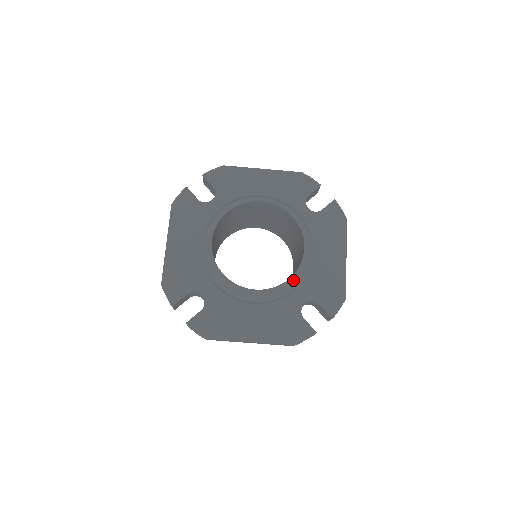
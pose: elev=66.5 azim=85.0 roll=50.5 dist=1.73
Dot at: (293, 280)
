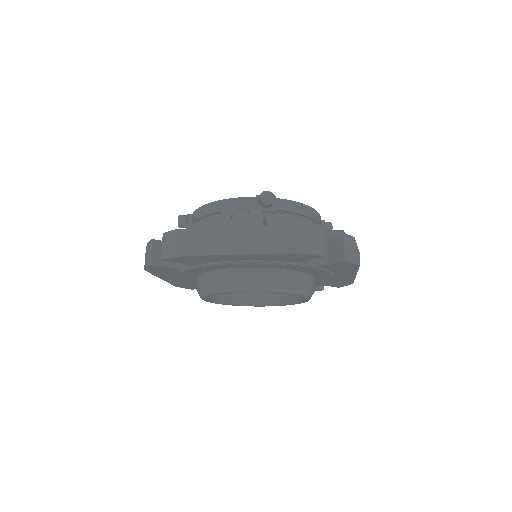
Dot at: occluded
